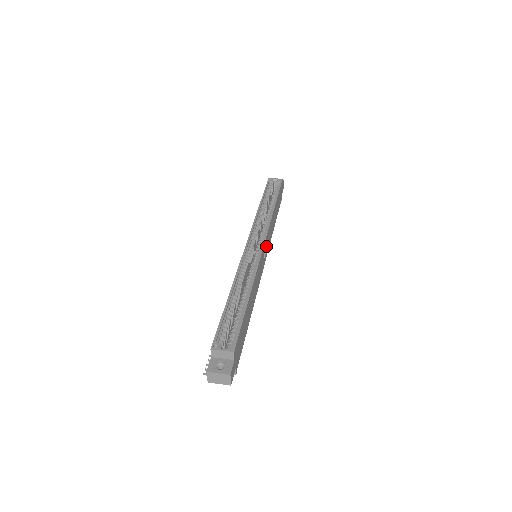
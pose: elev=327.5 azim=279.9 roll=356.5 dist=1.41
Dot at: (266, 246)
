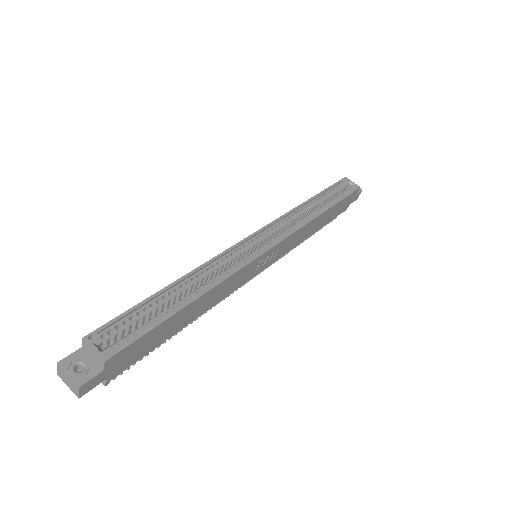
Dot at: (276, 252)
